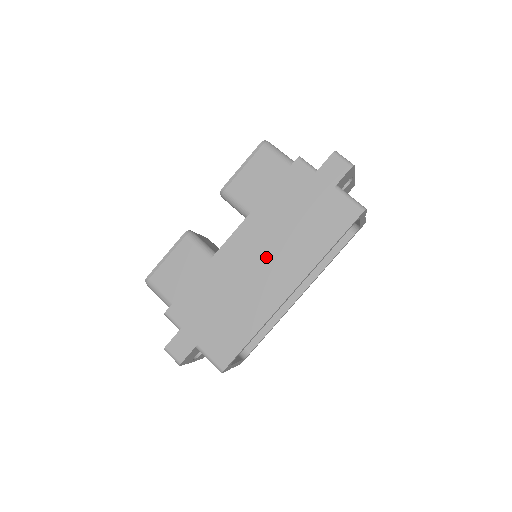
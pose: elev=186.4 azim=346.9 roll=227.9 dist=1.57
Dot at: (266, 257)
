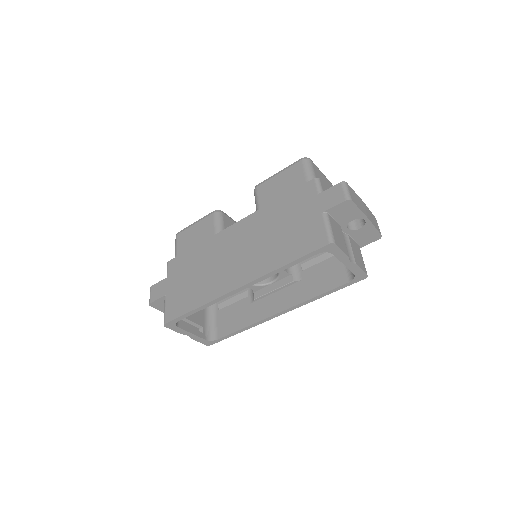
Dot at: (242, 250)
